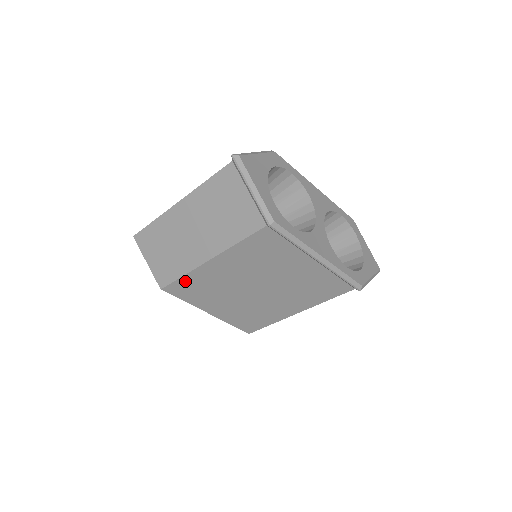
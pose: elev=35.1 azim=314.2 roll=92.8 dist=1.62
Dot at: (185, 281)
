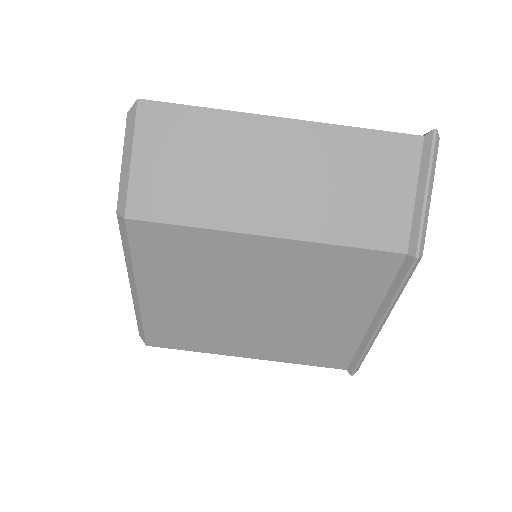
Dot at: (184, 235)
